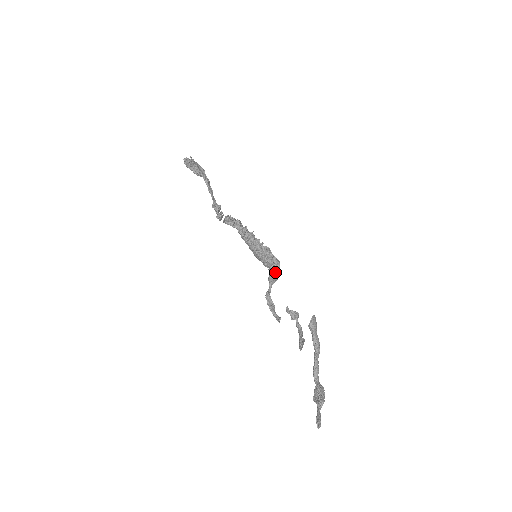
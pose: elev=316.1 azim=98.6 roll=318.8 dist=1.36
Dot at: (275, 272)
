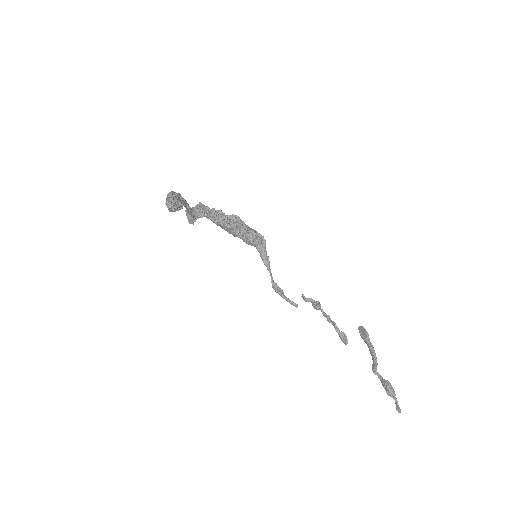
Dot at: (263, 249)
